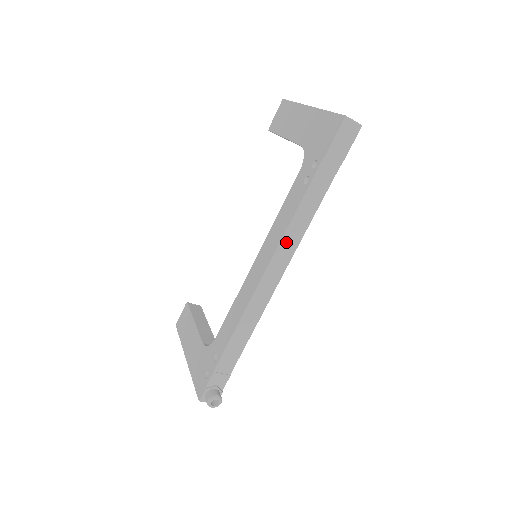
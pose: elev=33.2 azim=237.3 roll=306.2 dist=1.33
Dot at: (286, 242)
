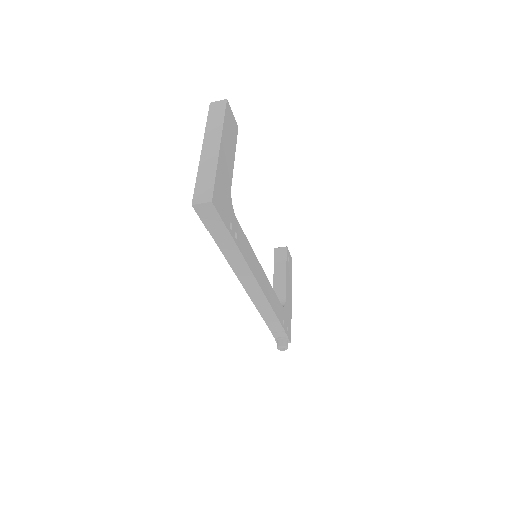
Dot at: (241, 274)
